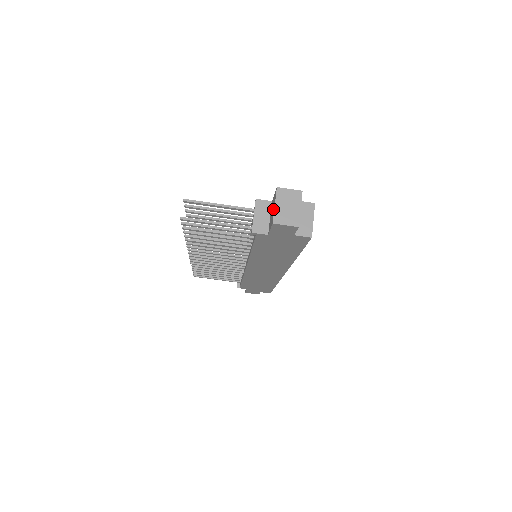
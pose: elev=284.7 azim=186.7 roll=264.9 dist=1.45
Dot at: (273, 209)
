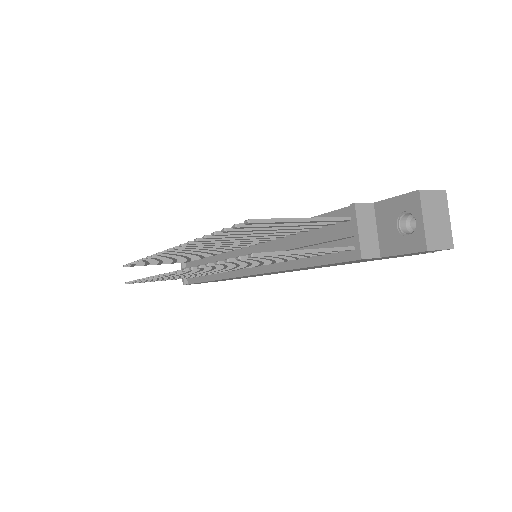
Dot at: (399, 221)
